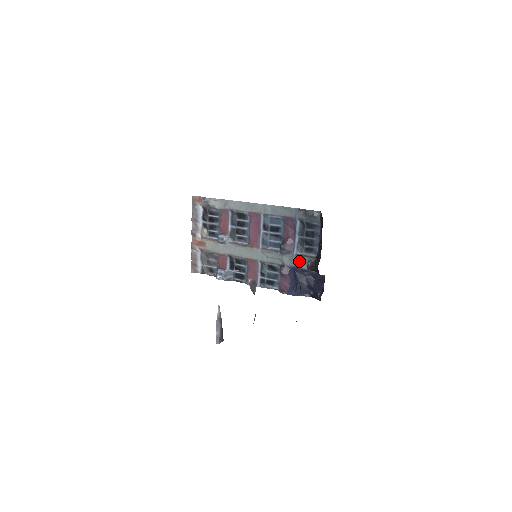
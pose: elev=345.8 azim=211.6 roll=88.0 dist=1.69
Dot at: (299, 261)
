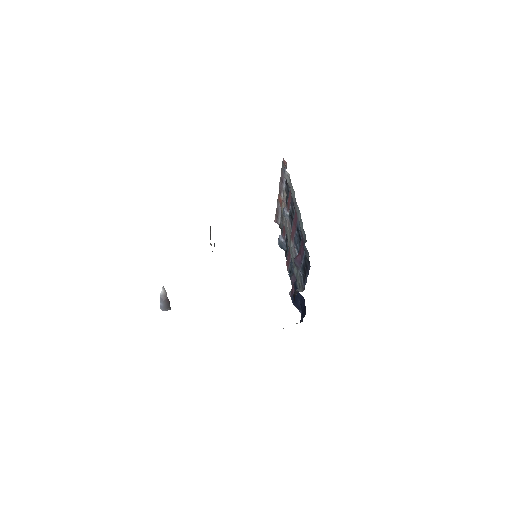
Dot at: (298, 281)
